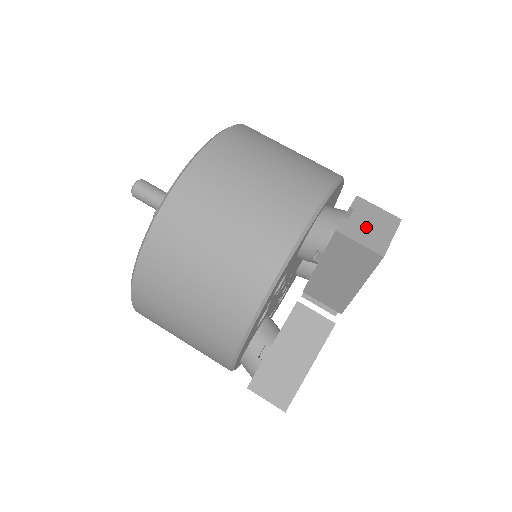
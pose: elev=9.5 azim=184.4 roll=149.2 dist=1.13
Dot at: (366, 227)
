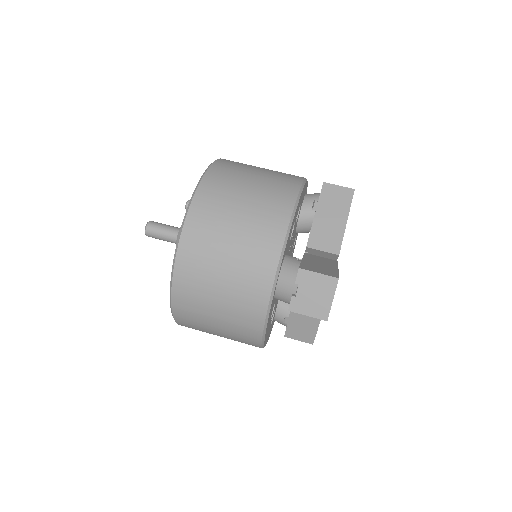
Dot at: (310, 298)
